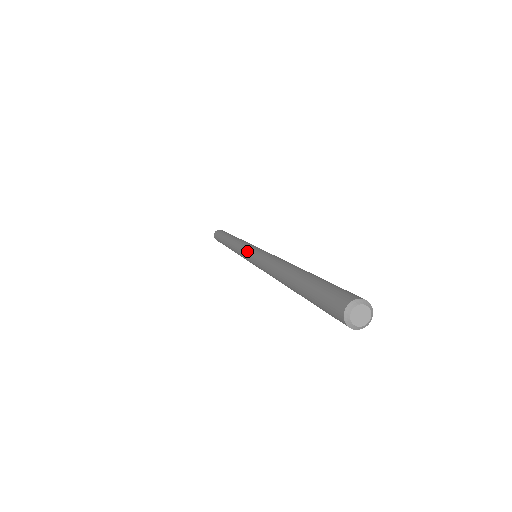
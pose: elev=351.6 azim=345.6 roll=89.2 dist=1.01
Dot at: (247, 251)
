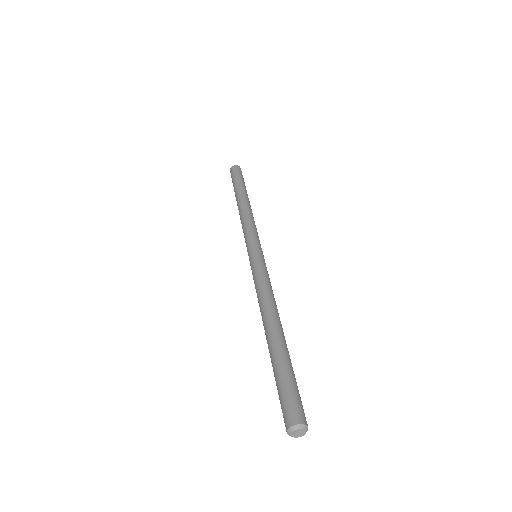
Dot at: occluded
